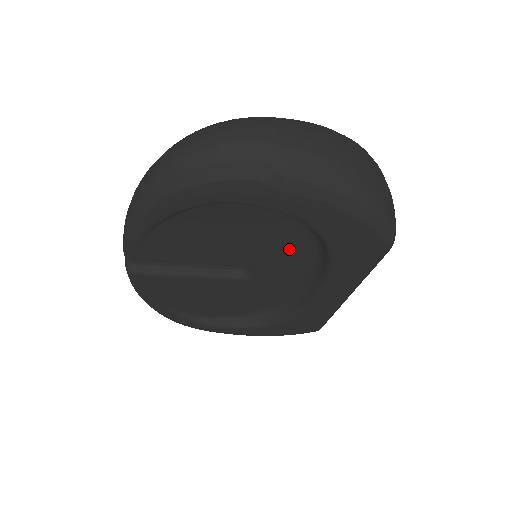
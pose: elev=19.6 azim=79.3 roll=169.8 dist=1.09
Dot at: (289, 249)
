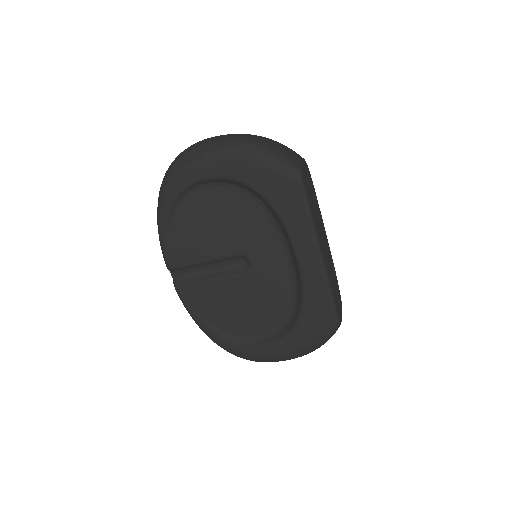
Dot at: (256, 223)
